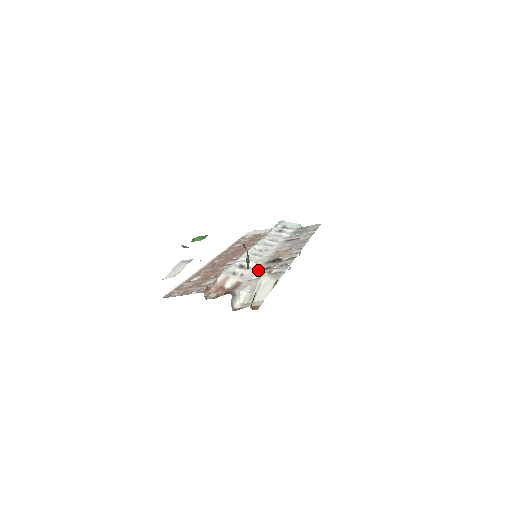
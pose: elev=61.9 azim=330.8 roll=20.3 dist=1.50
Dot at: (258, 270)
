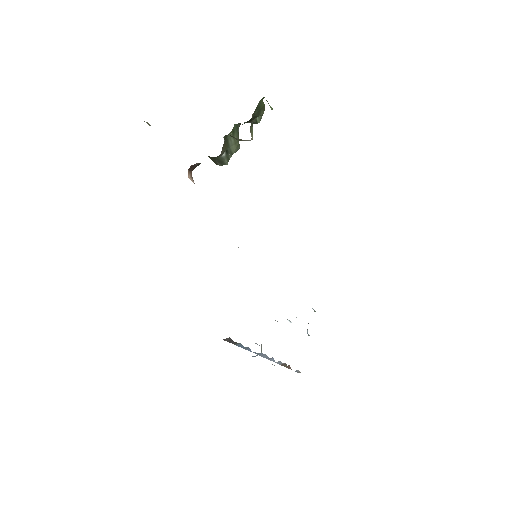
Dot at: occluded
